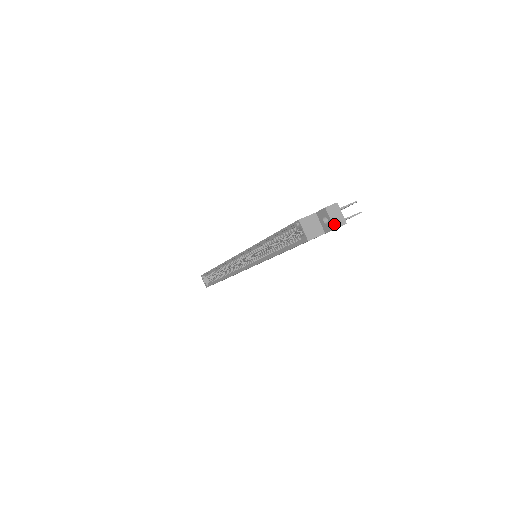
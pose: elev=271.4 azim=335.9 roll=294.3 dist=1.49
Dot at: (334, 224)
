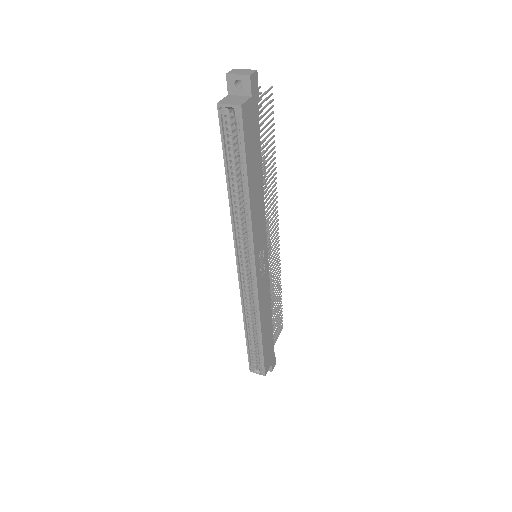
Dot at: (246, 74)
